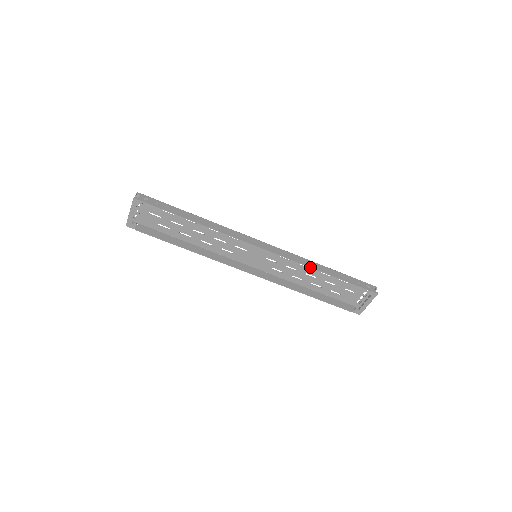
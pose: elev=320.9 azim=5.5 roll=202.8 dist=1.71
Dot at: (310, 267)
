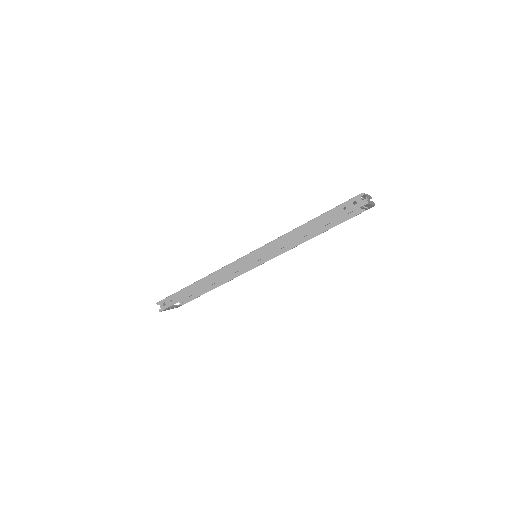
Dot at: occluded
